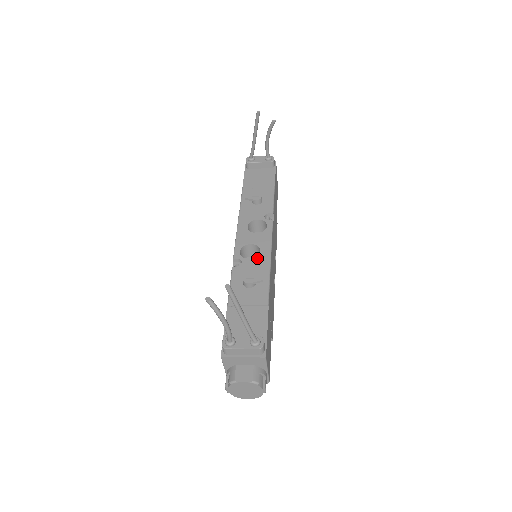
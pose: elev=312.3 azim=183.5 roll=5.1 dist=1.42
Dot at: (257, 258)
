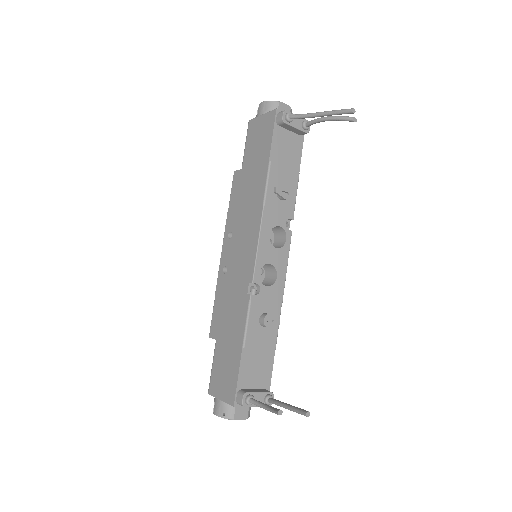
Dot at: (274, 286)
